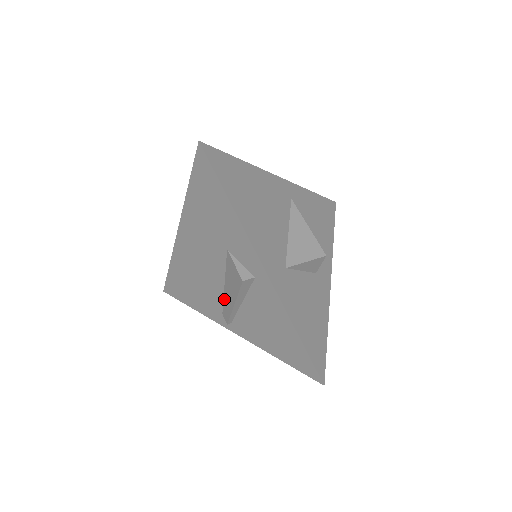
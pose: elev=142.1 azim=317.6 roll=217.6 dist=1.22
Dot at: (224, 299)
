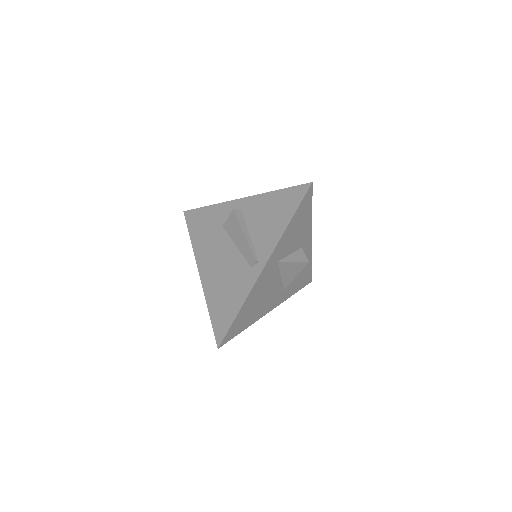
Dot at: (243, 254)
